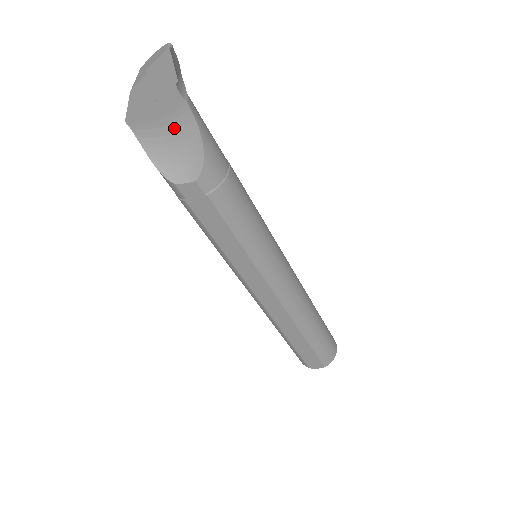
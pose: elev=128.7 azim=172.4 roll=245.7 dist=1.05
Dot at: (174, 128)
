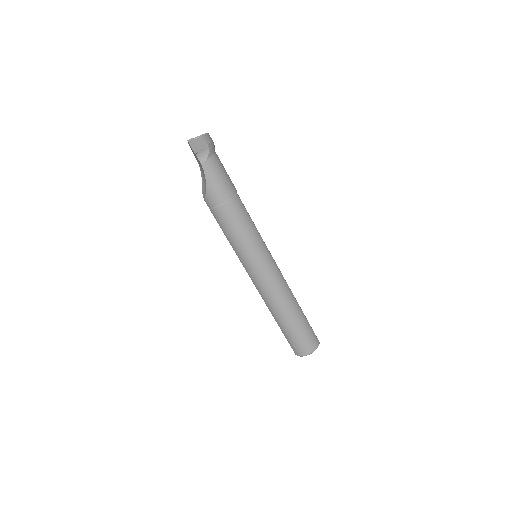
Dot at: occluded
